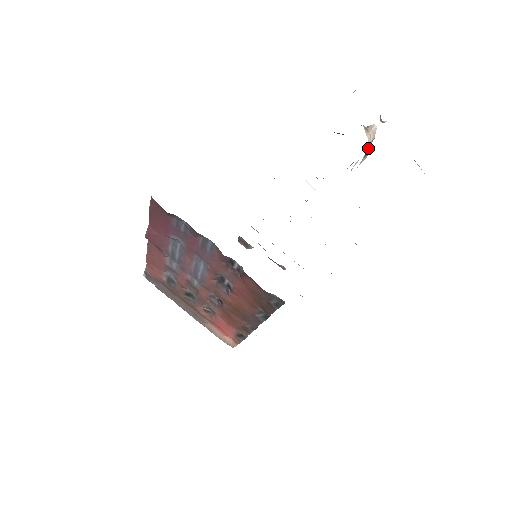
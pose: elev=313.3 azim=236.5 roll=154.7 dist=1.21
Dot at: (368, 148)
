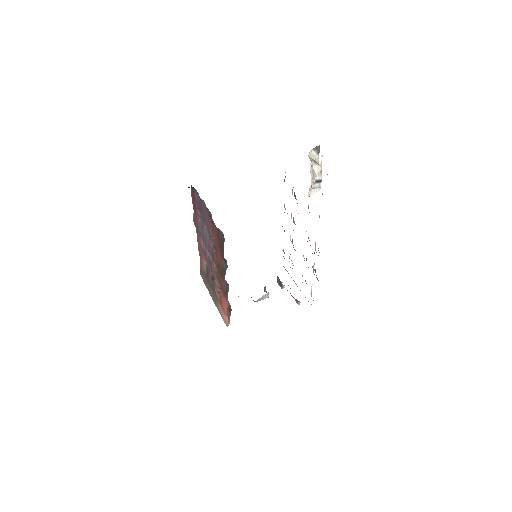
Dot at: (319, 177)
